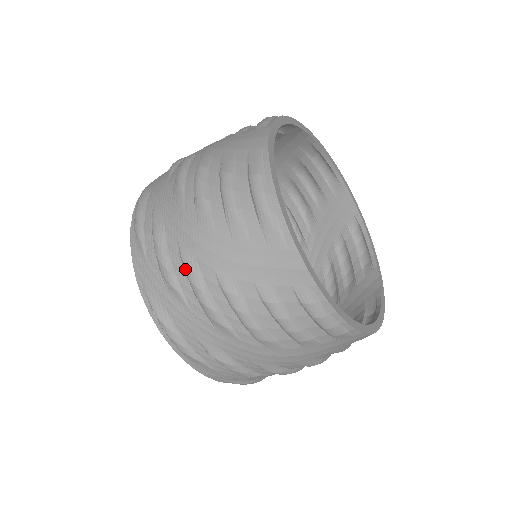
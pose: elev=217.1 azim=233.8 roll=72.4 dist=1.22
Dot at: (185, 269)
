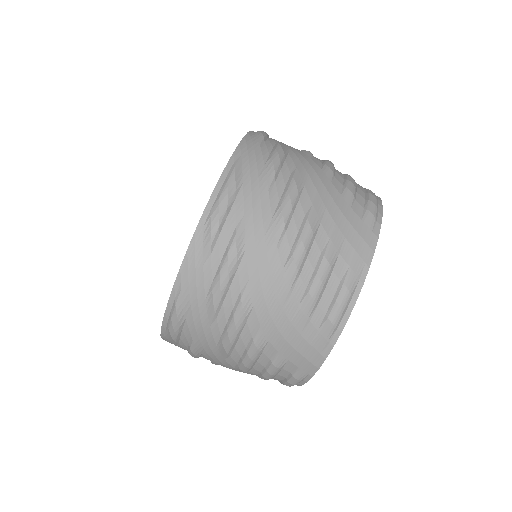
Dot at: occluded
